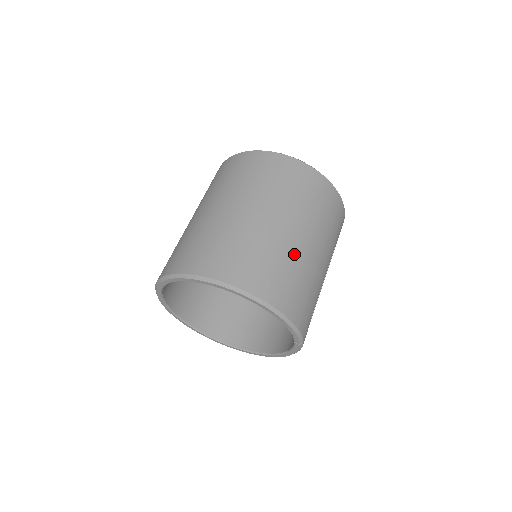
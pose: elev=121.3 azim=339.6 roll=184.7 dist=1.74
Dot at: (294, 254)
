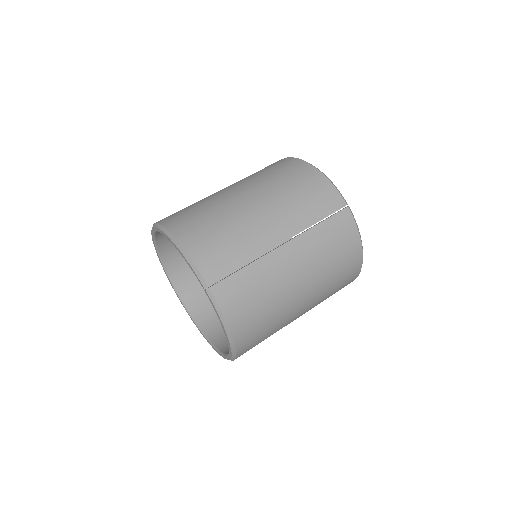
Dot at: (223, 205)
